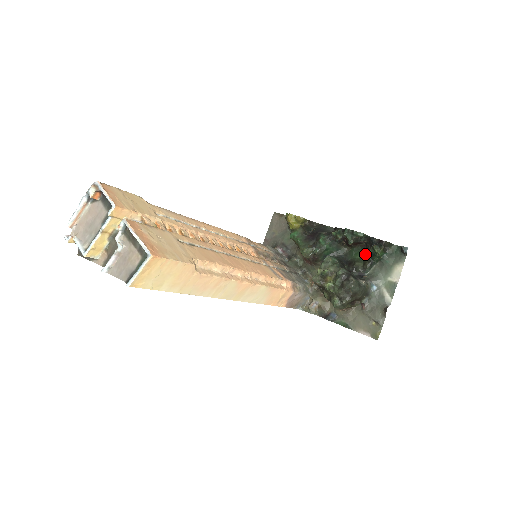
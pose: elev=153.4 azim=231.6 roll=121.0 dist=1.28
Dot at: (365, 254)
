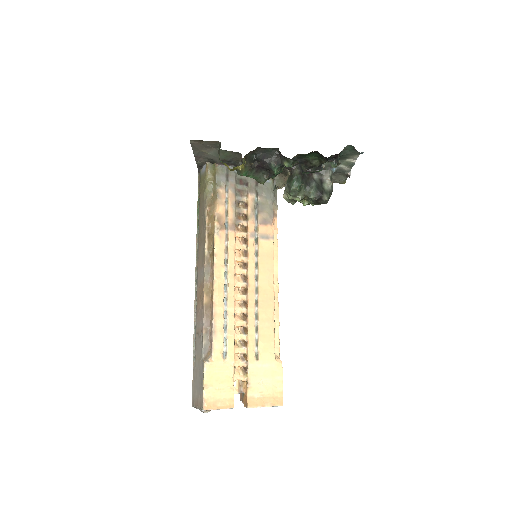
Dot at: (319, 157)
